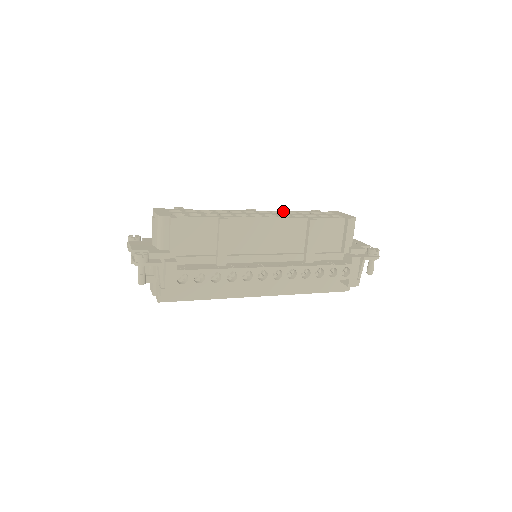
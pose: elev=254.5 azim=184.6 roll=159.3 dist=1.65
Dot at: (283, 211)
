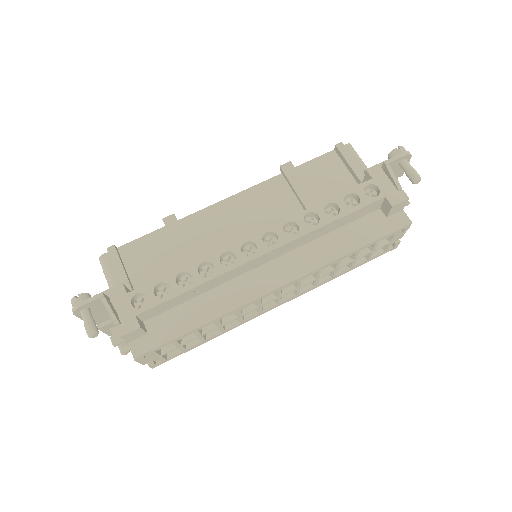
Dot at: occluded
